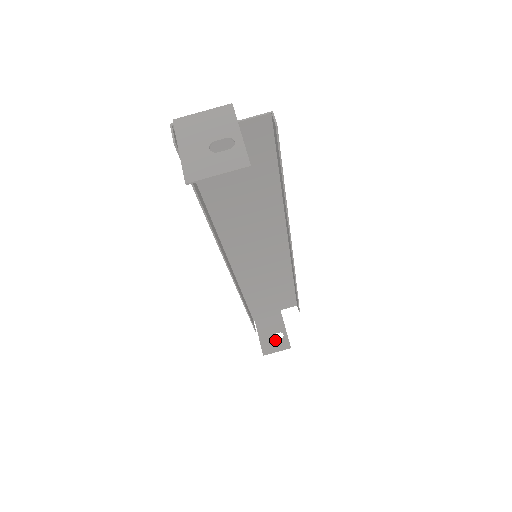
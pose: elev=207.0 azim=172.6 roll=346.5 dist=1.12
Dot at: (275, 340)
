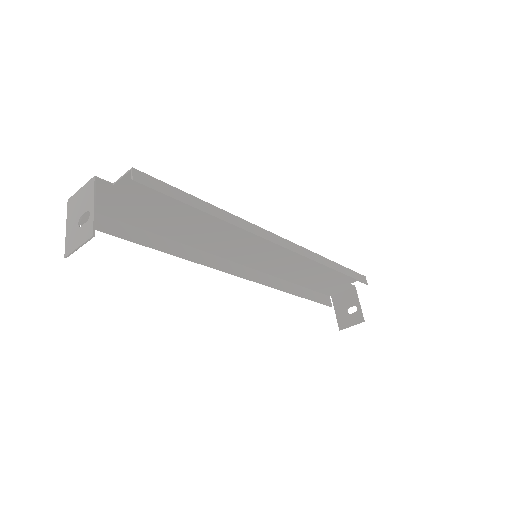
Dot at: (349, 314)
